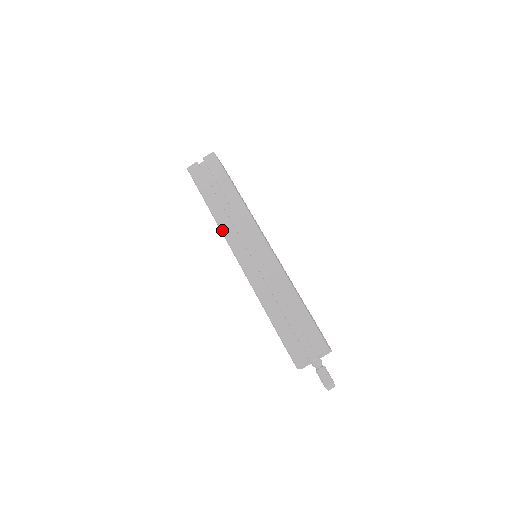
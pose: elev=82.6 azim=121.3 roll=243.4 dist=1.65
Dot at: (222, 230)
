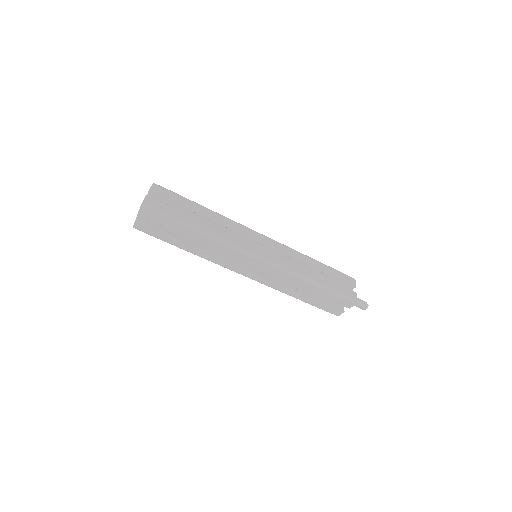
Dot at: (230, 244)
